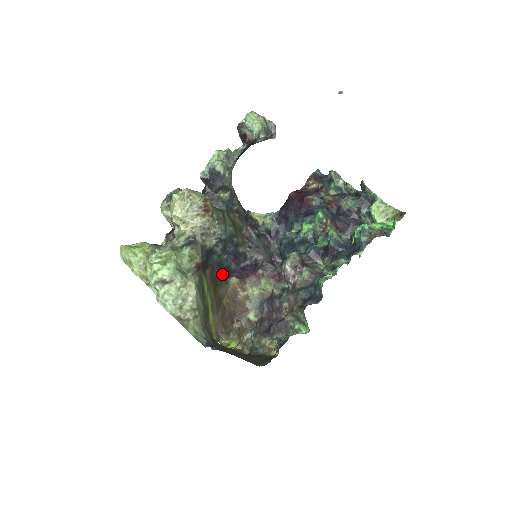
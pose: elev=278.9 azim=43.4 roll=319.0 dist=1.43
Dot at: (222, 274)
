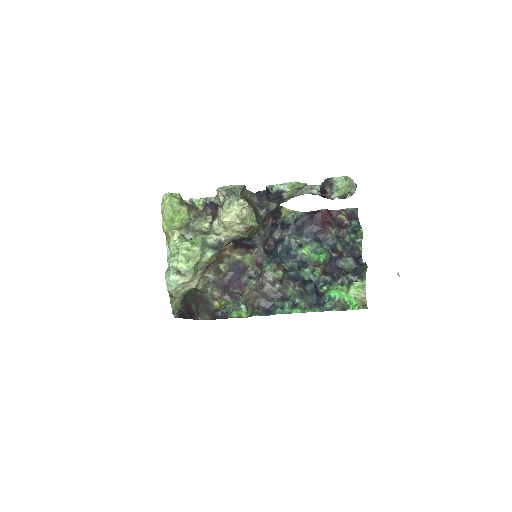
Dot at: occluded
